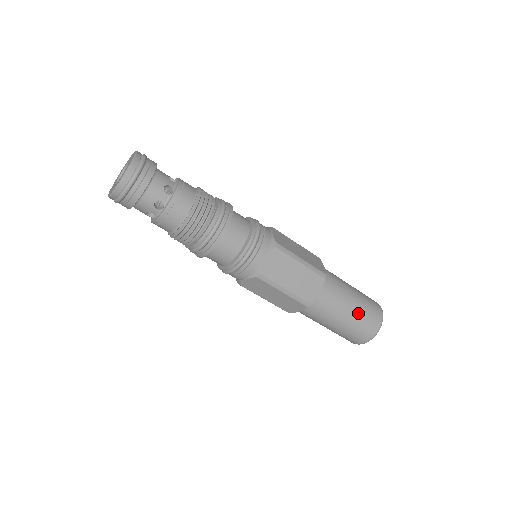
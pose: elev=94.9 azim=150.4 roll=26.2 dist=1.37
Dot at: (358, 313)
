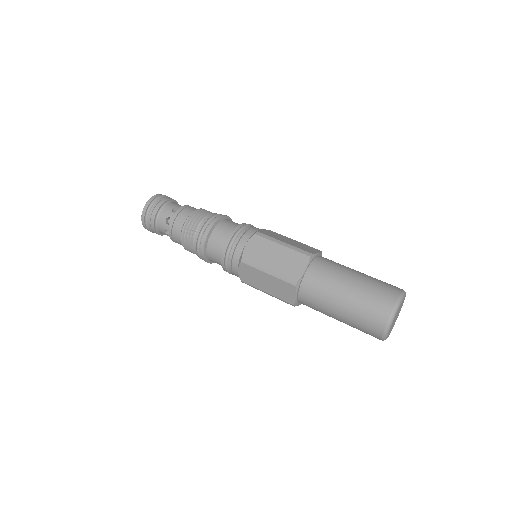
Dot at: (360, 291)
